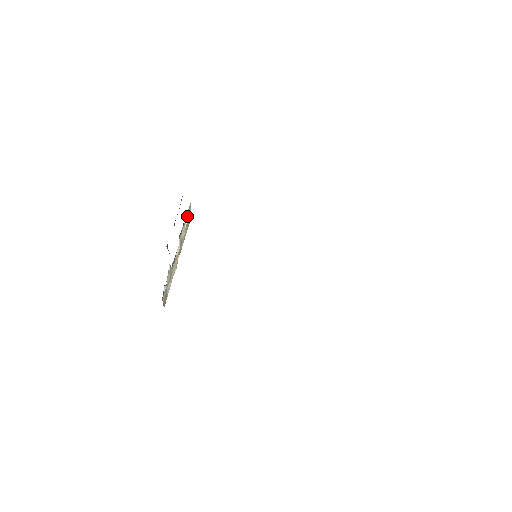
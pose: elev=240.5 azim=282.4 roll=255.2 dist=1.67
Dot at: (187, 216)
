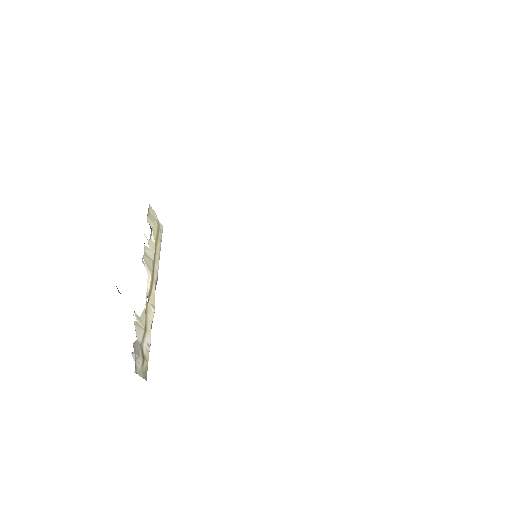
Dot at: (151, 224)
